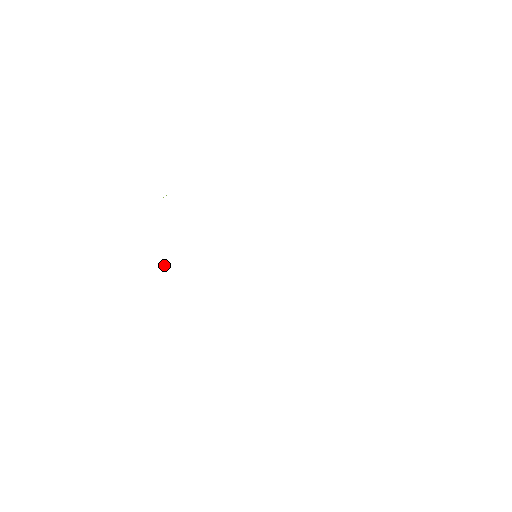
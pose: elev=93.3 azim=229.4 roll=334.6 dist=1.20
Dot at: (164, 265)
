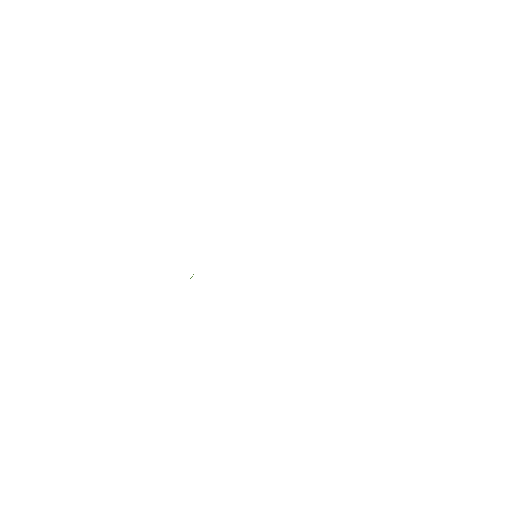
Dot at: occluded
